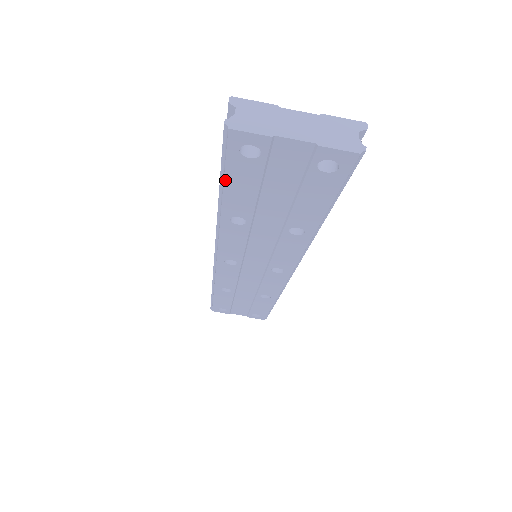
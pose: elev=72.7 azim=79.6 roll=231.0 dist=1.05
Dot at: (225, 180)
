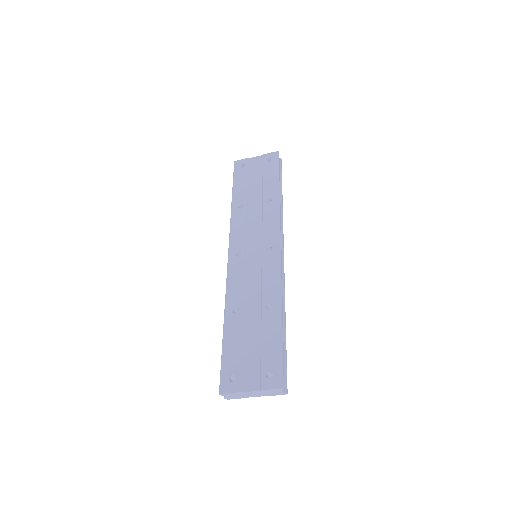
Dot at: occluded
